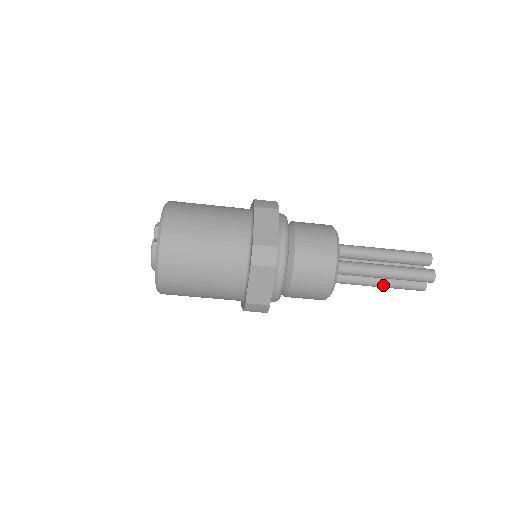
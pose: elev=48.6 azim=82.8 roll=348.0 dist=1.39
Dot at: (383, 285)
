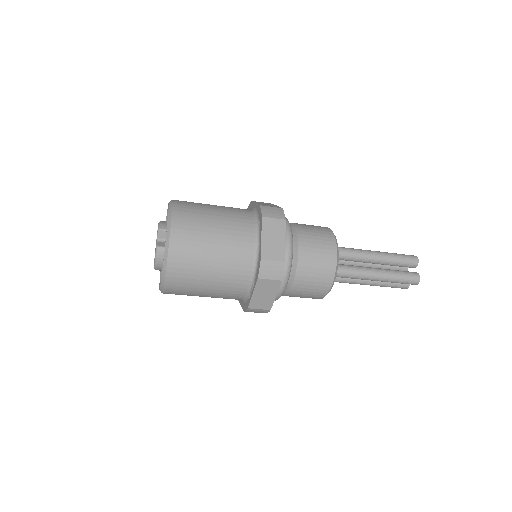
Dot at: (371, 284)
